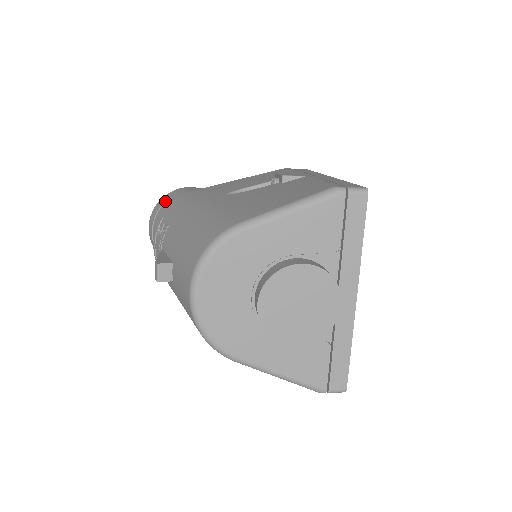
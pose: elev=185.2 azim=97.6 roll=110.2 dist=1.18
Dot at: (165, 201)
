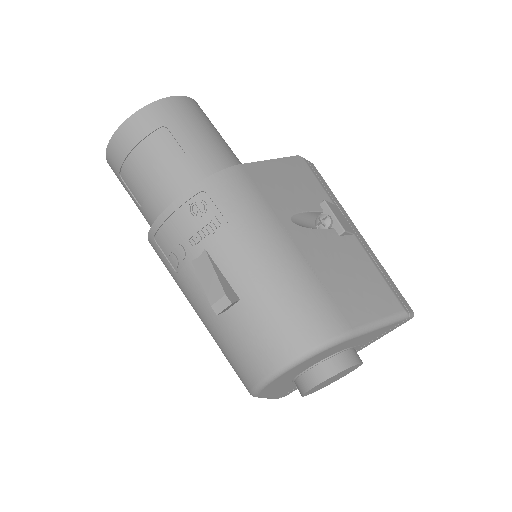
Dot at: (171, 122)
